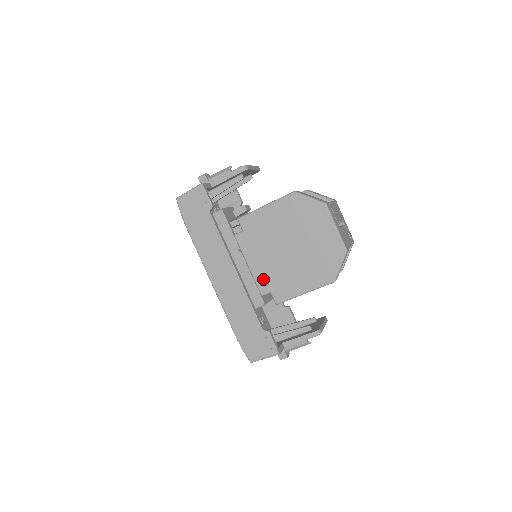
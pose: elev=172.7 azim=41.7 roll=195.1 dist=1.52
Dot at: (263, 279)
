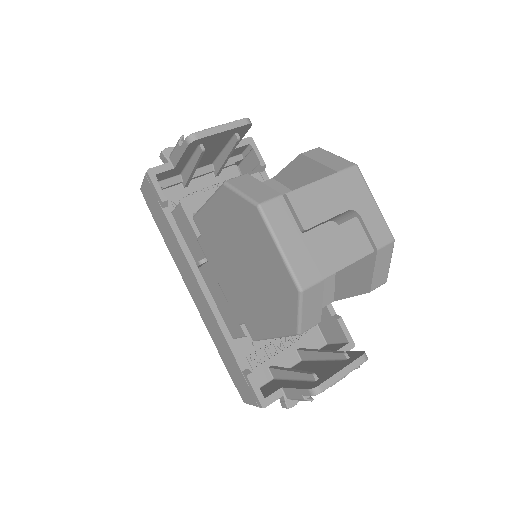
Dot at: (233, 304)
